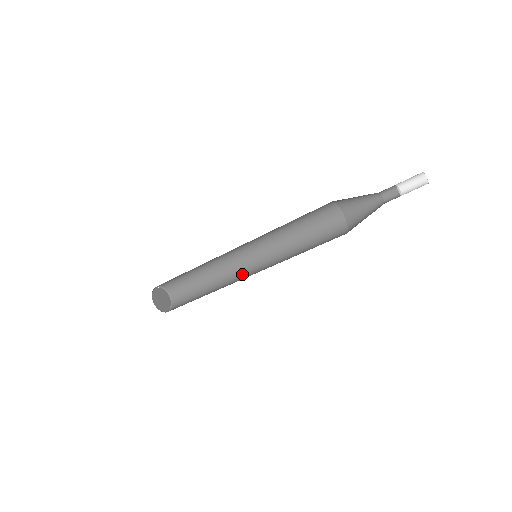
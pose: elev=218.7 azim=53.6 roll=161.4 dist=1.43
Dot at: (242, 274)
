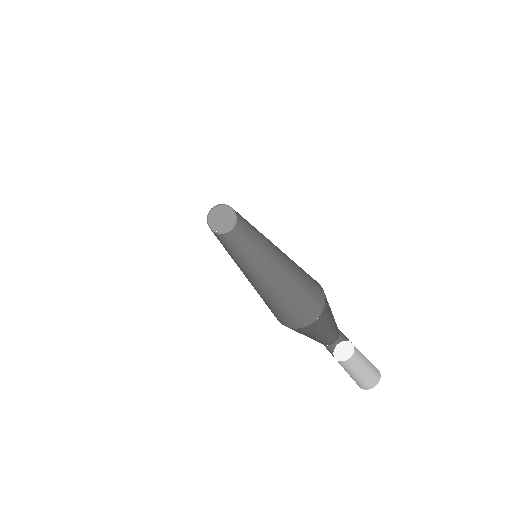
Dot at: (263, 240)
